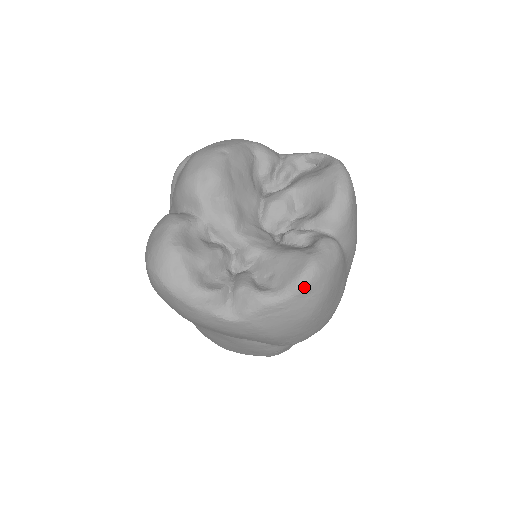
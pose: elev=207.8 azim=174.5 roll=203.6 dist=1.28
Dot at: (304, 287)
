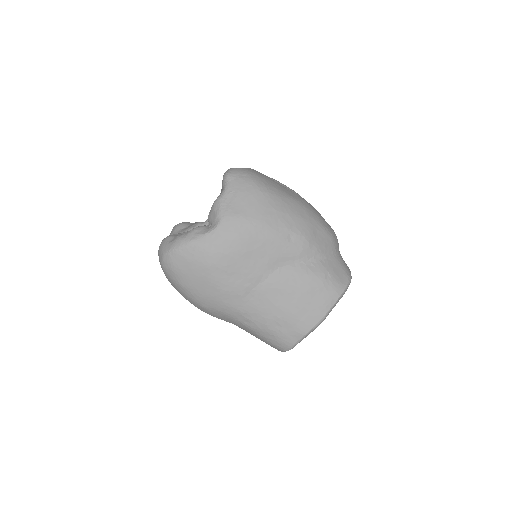
Dot at: (229, 174)
